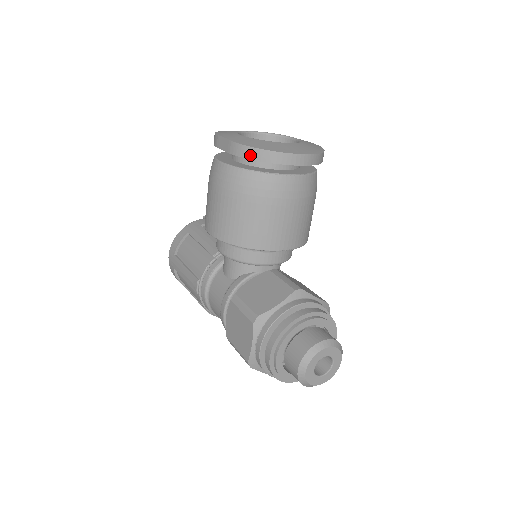
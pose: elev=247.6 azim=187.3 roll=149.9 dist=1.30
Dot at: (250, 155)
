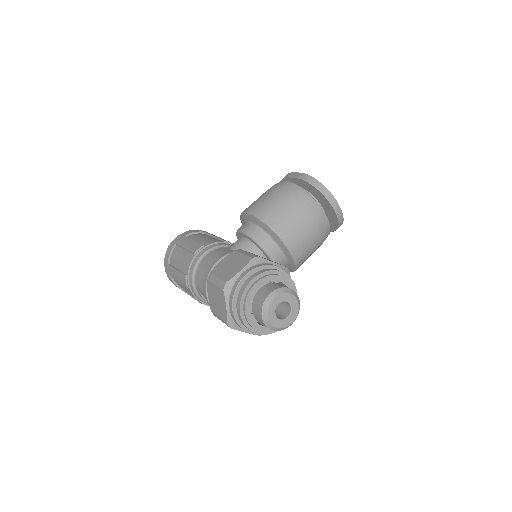
Dot at: (312, 182)
